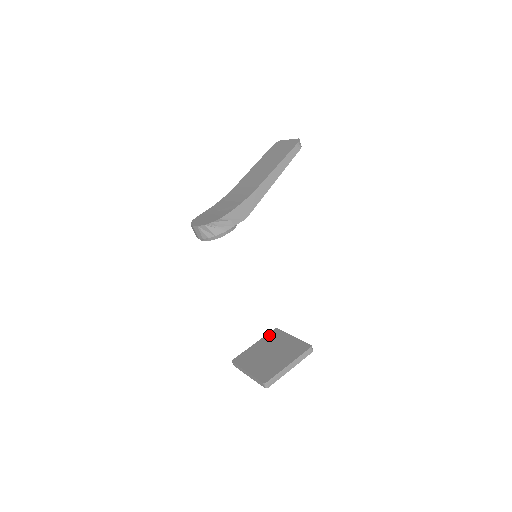
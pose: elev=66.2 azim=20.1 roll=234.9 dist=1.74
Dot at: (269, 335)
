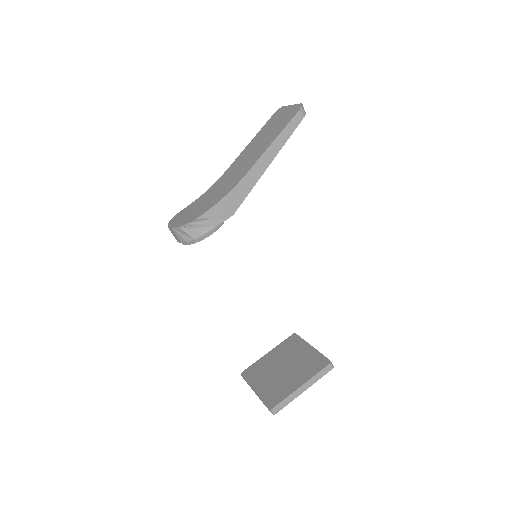
Dot at: (285, 342)
